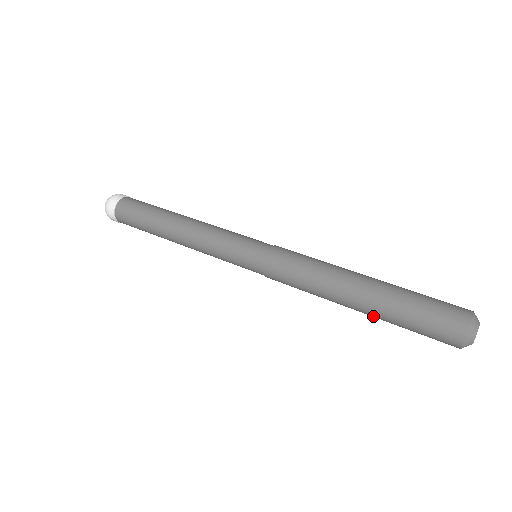
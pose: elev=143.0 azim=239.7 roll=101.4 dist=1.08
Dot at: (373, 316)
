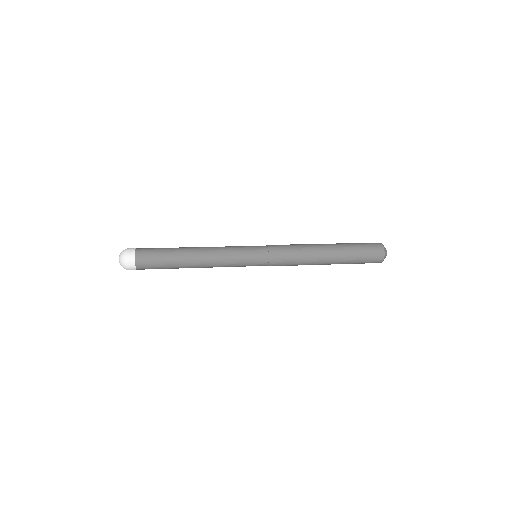
Dot at: occluded
